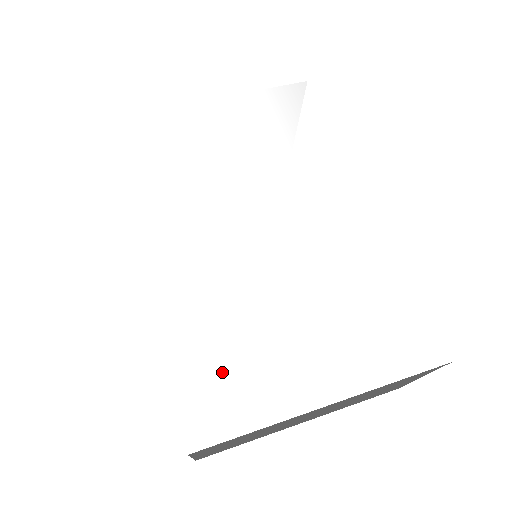
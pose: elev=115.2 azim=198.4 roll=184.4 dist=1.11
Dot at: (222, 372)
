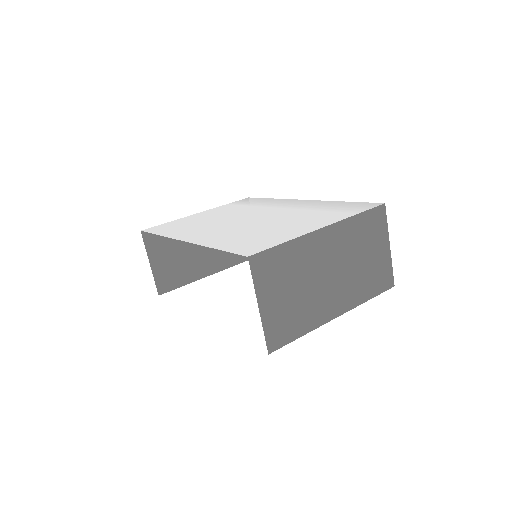
Dot at: (253, 241)
